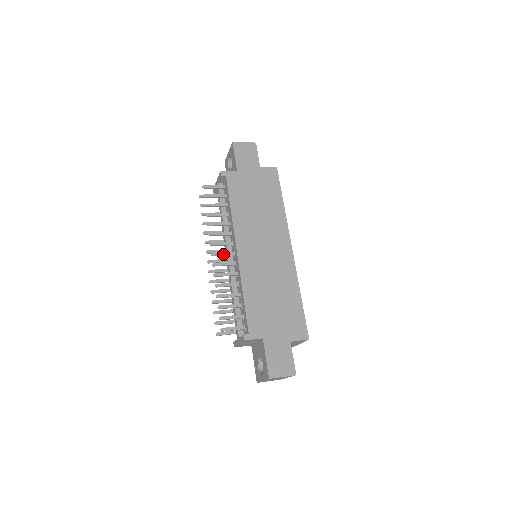
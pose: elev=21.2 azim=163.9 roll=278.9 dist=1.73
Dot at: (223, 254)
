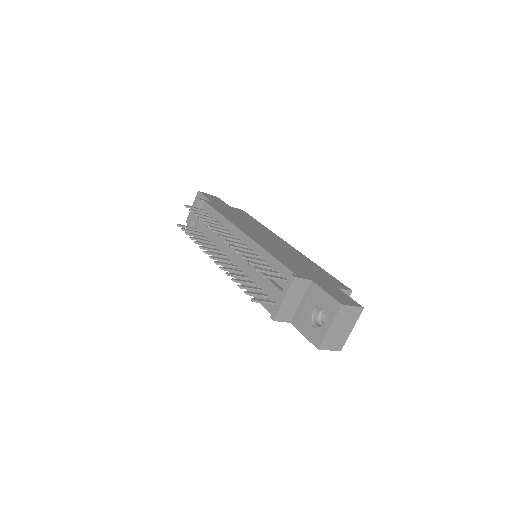
Dot at: (229, 238)
